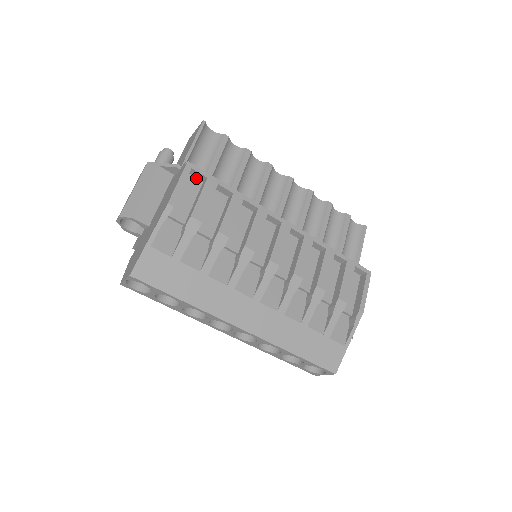
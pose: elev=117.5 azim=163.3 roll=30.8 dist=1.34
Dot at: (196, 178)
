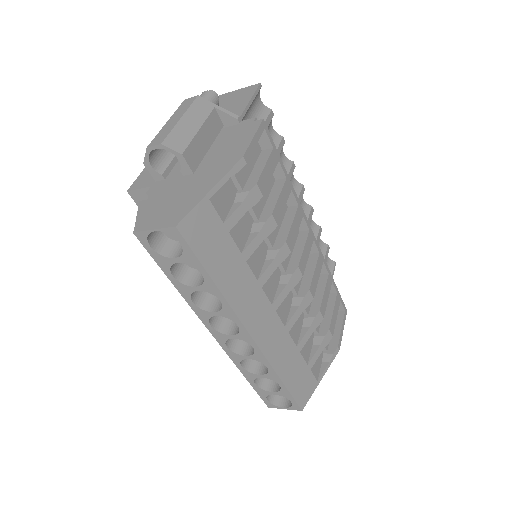
Dot at: (258, 142)
